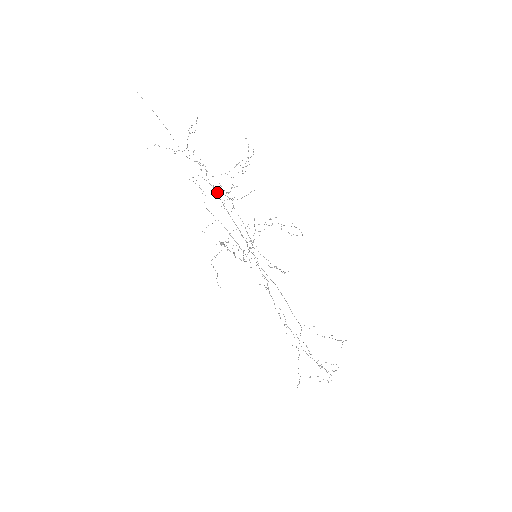
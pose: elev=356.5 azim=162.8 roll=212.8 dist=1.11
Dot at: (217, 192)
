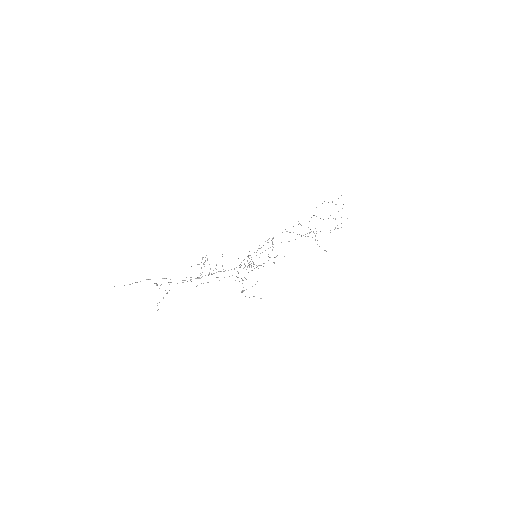
Dot at: occluded
